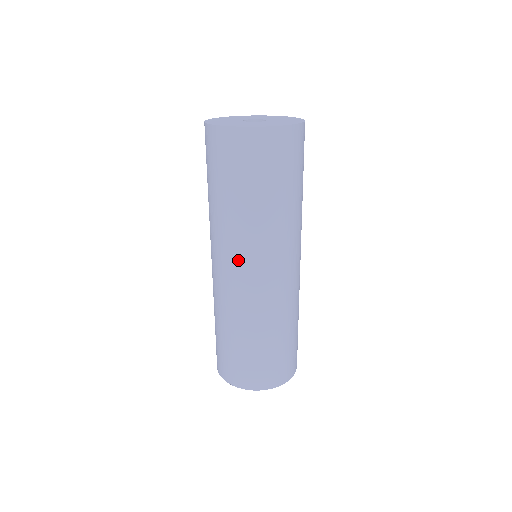
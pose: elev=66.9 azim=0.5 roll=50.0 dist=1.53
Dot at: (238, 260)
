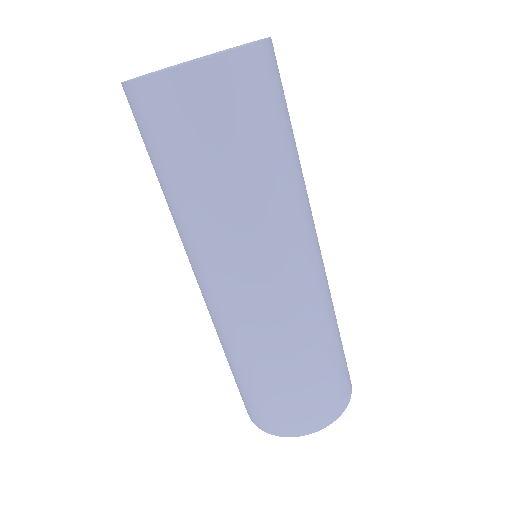
Dot at: (232, 273)
